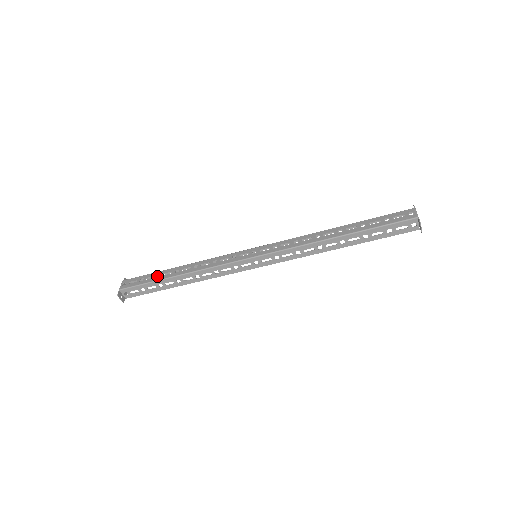
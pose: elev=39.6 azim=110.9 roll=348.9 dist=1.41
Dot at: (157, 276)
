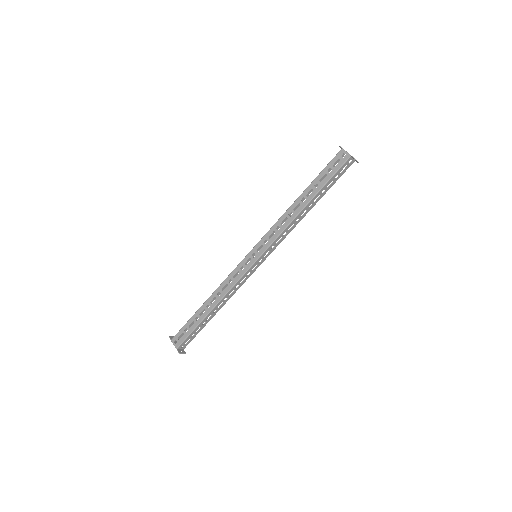
Dot at: (196, 320)
